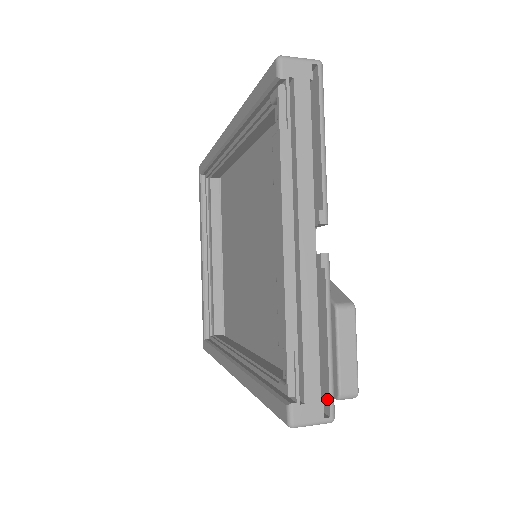
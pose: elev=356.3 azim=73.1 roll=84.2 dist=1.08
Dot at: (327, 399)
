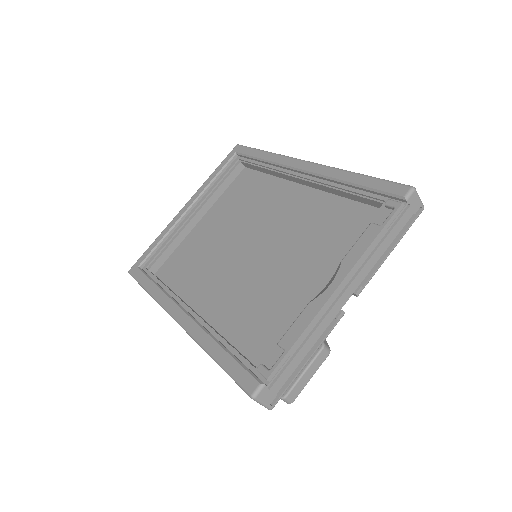
Dot at: (278, 394)
